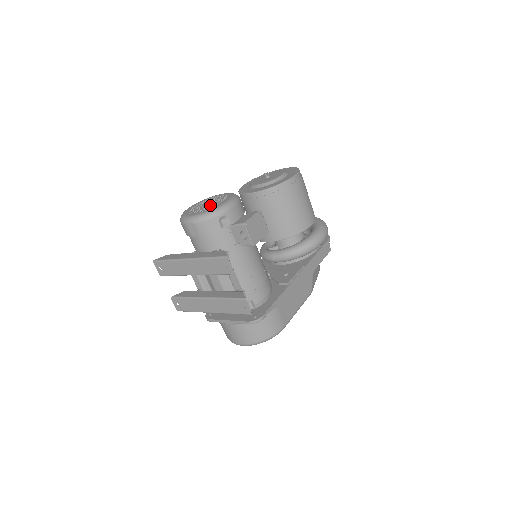
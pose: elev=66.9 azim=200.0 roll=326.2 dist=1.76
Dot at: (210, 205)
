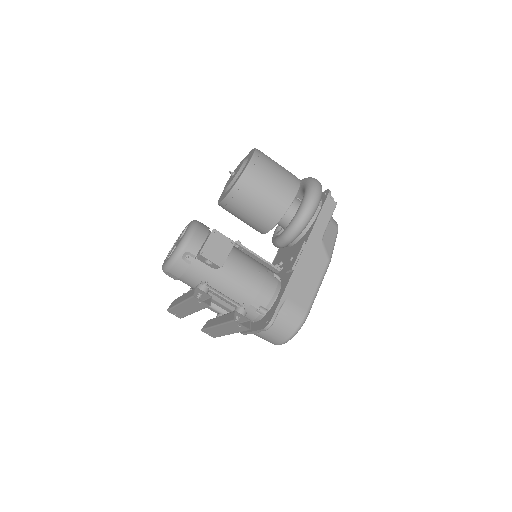
Dot at: (175, 246)
